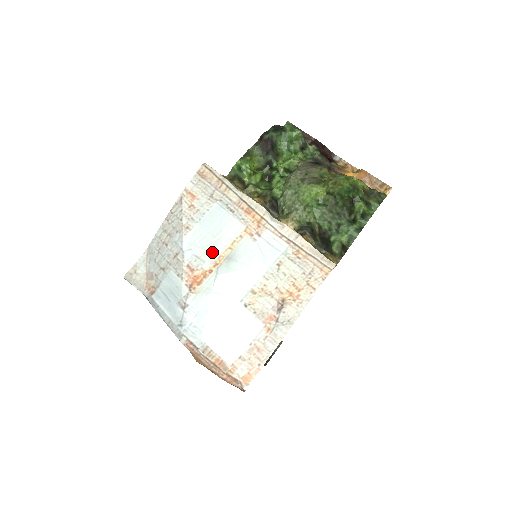
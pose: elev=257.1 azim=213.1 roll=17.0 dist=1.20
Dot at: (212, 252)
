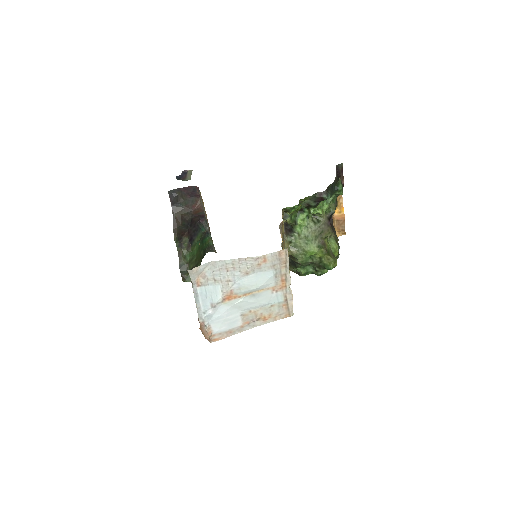
Dot at: (249, 290)
